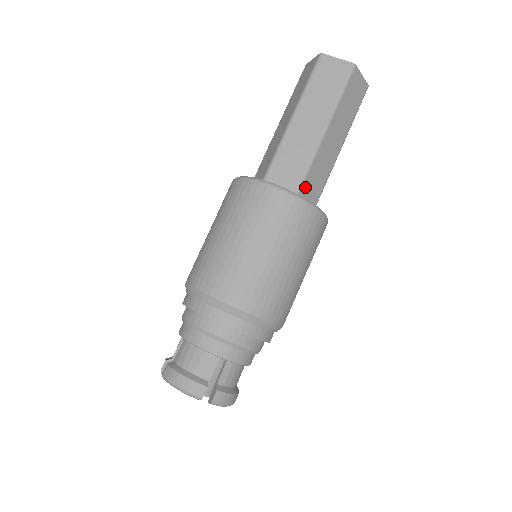
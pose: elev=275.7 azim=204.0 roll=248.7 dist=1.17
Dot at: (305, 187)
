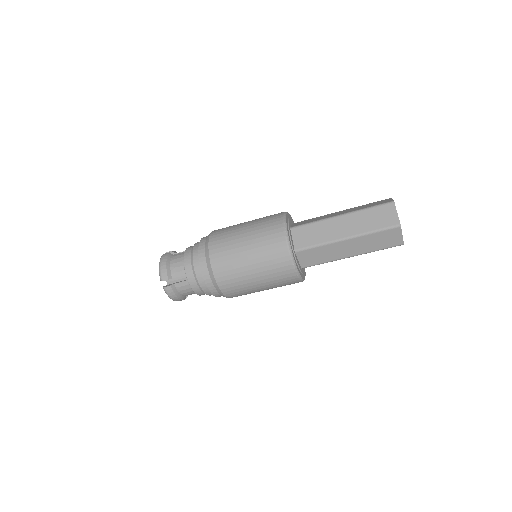
Dot at: (305, 252)
